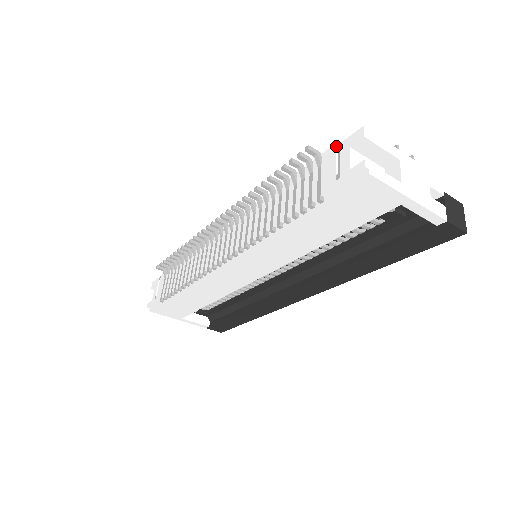
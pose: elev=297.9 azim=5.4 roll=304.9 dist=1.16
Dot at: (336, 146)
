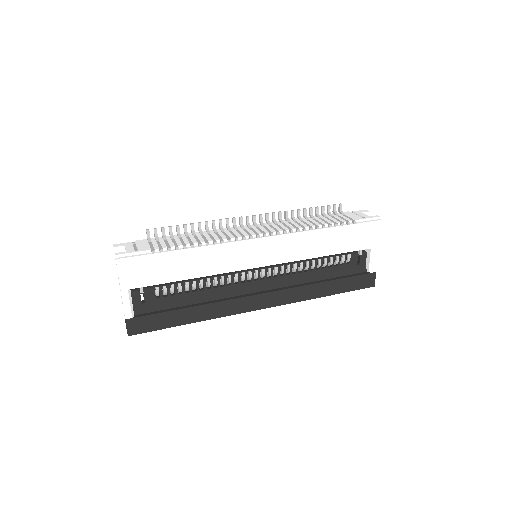
Dot at: occluded
